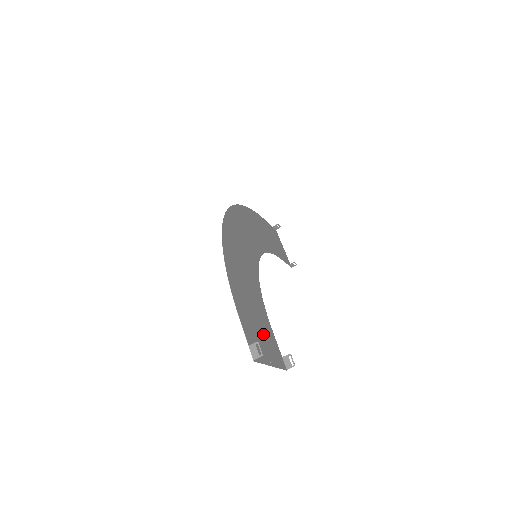
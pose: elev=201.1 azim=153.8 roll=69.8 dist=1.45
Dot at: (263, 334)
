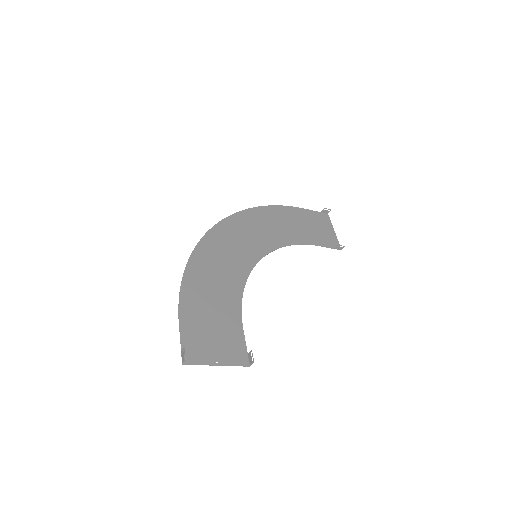
Dot at: (220, 336)
